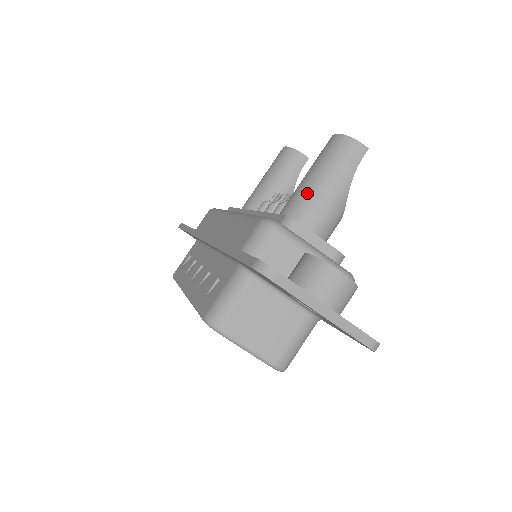
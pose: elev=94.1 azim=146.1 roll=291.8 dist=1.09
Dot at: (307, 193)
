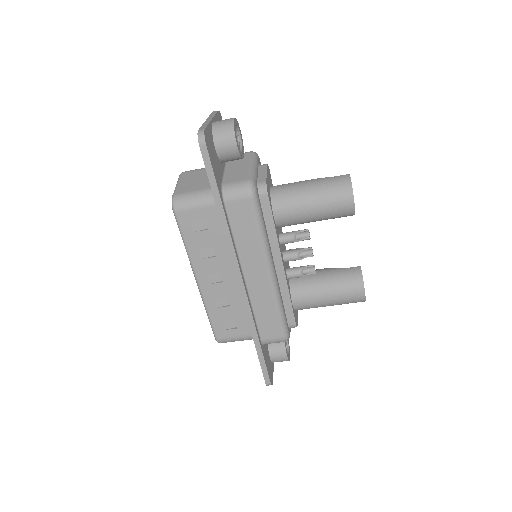
Dot at: (317, 307)
